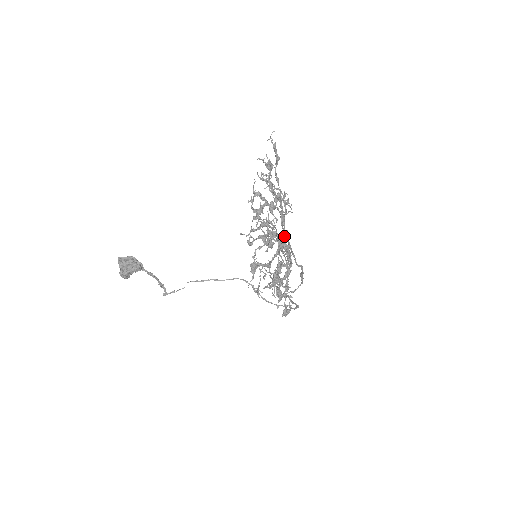
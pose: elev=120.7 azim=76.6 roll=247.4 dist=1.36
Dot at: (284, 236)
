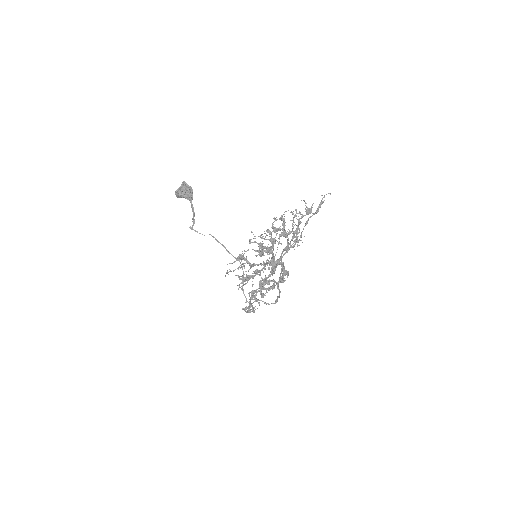
Dot at: (279, 259)
